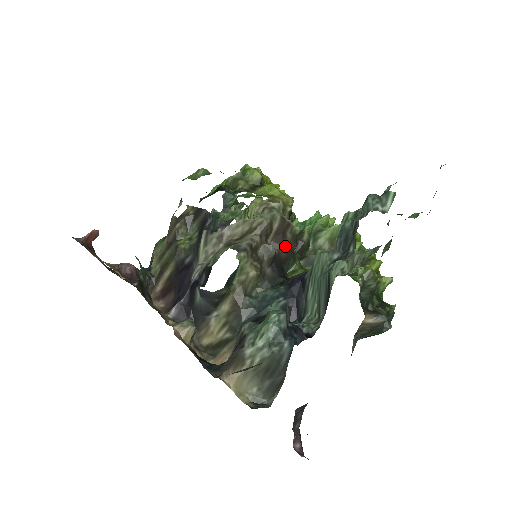
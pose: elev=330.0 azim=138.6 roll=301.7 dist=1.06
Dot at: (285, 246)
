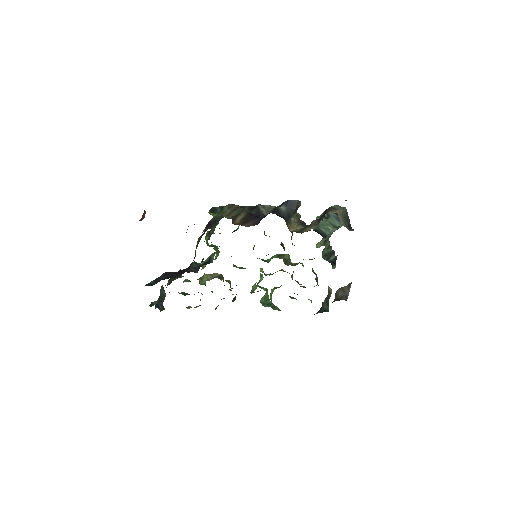
Dot at: occluded
